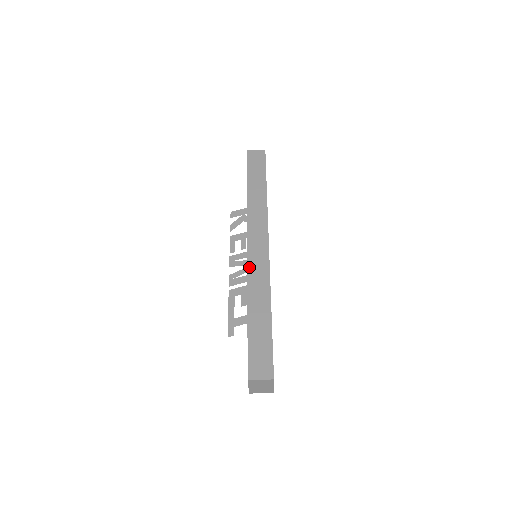
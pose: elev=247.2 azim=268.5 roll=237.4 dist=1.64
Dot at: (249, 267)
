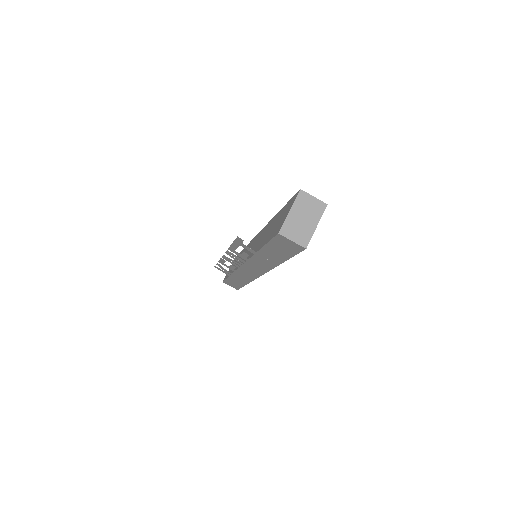
Dot at: occluded
